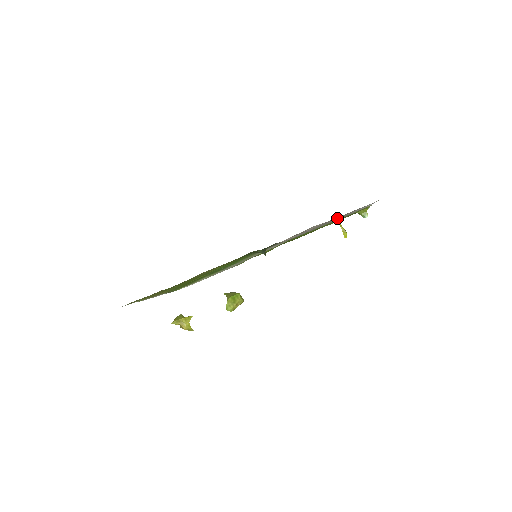
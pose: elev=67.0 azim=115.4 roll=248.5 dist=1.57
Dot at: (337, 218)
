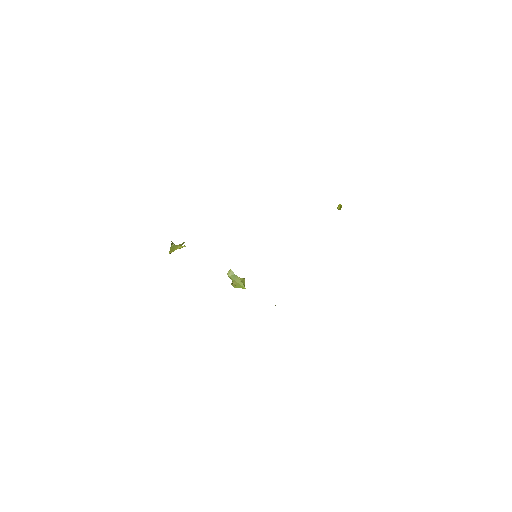
Dot at: occluded
